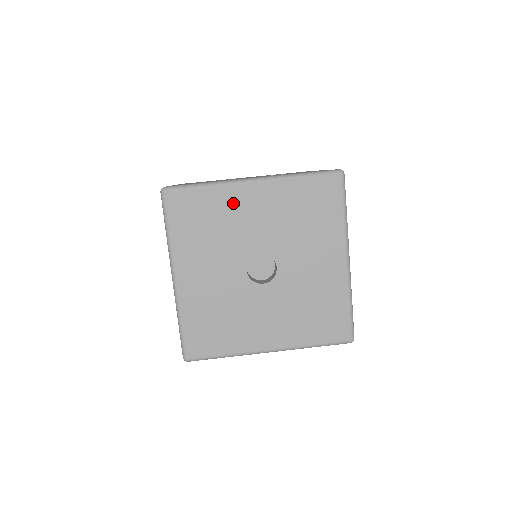
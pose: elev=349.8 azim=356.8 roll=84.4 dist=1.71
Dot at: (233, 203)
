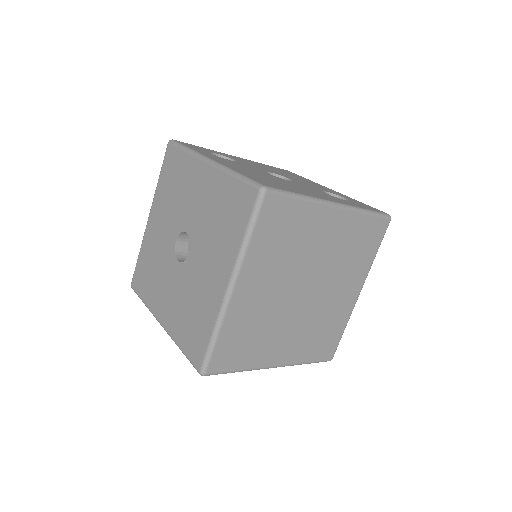
Dot at: (150, 241)
